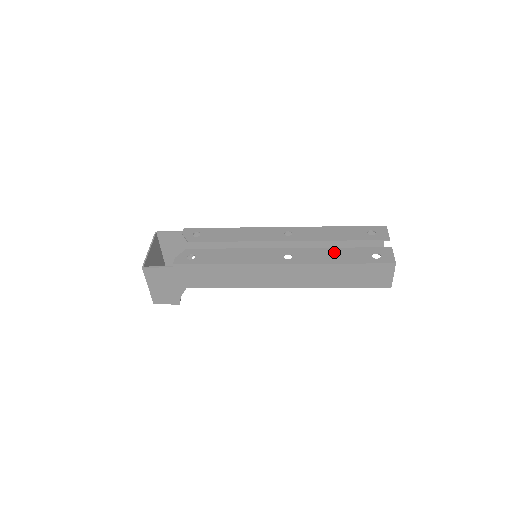
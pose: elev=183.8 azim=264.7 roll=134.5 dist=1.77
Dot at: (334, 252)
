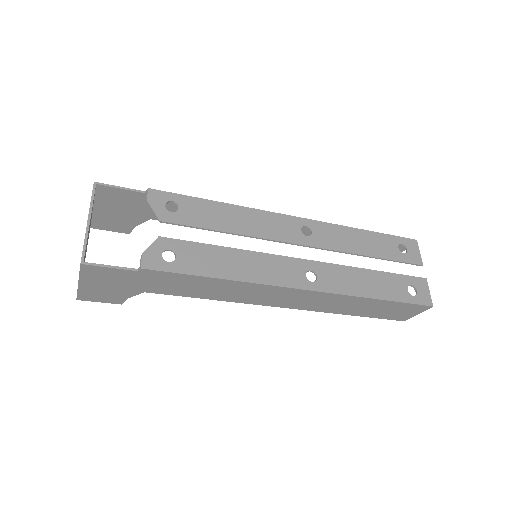
Dot at: (366, 277)
